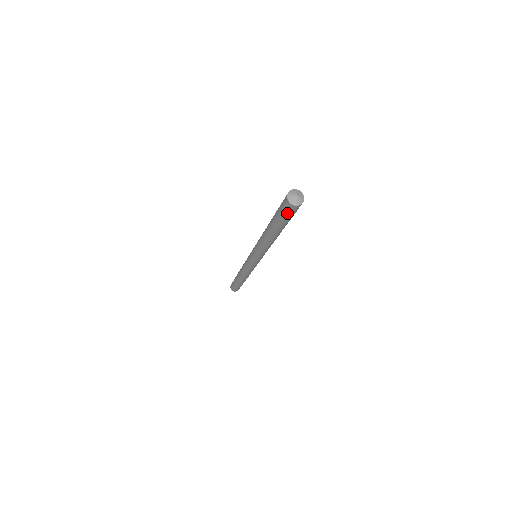
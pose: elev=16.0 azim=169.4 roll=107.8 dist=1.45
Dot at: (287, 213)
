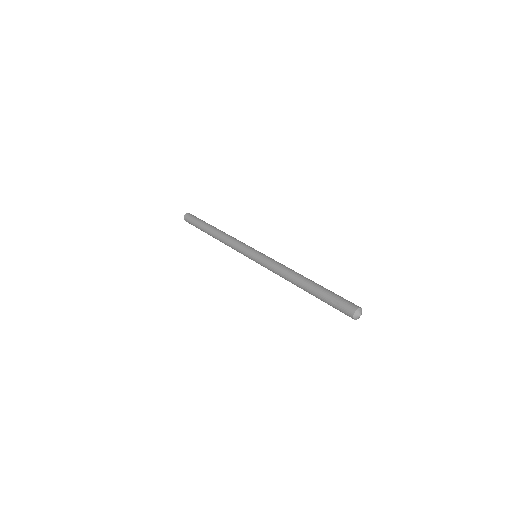
Dot at: (341, 311)
